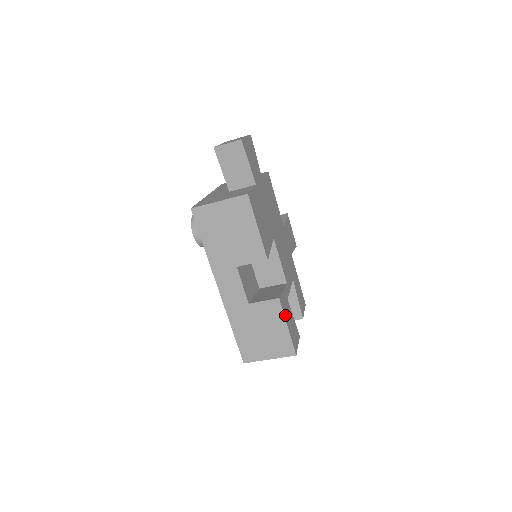
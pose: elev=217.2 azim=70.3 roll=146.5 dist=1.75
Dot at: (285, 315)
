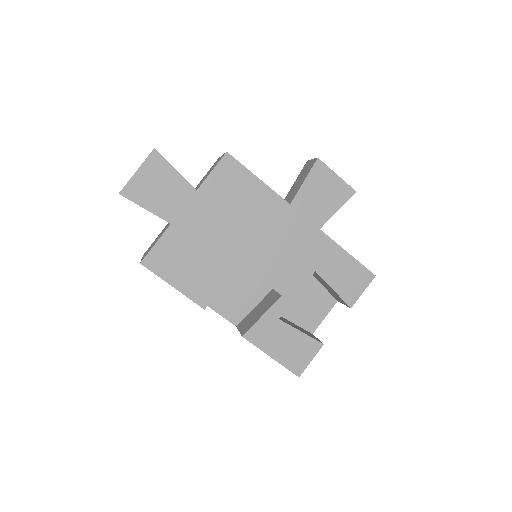
Dot at: (264, 346)
